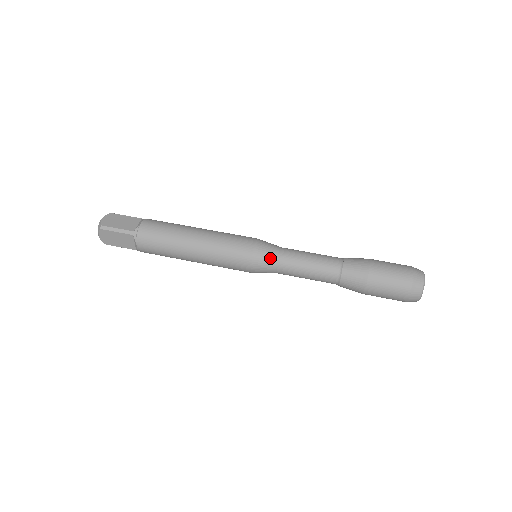
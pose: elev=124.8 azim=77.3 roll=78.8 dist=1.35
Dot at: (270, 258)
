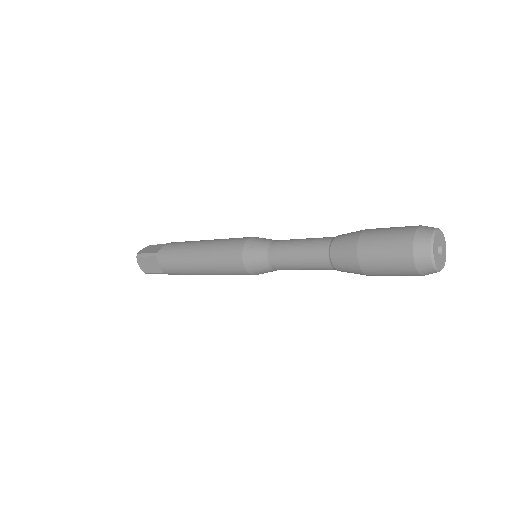
Dot at: occluded
